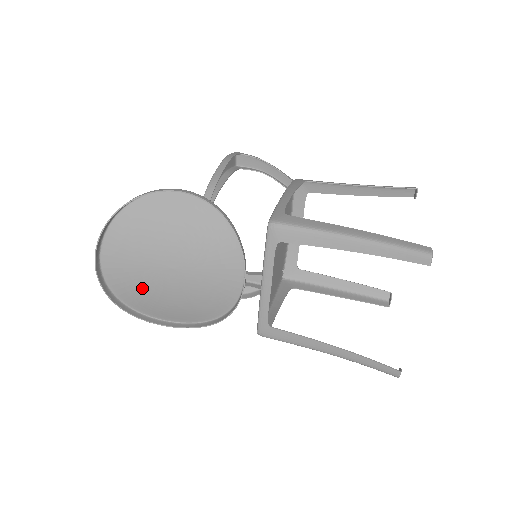
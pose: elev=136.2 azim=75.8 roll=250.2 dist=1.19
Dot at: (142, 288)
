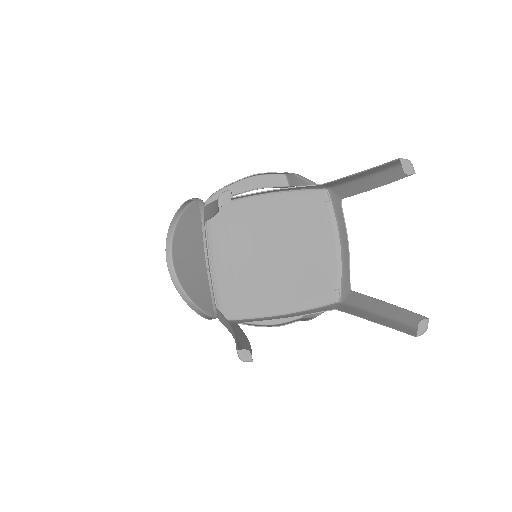
Dot at: (187, 281)
